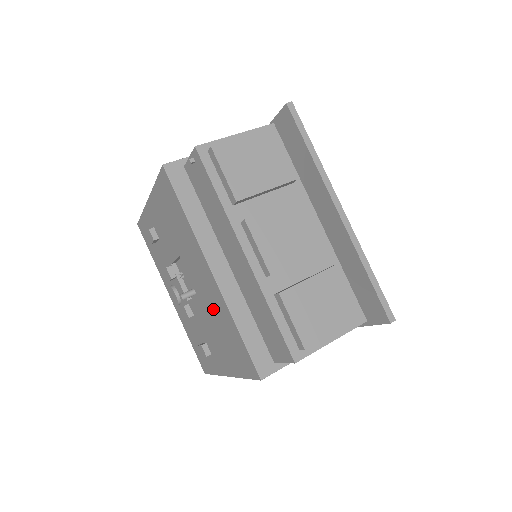
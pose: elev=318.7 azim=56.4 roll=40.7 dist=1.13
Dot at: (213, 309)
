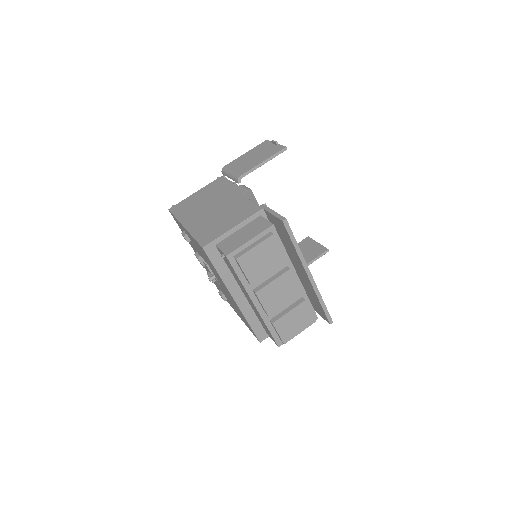
Dot at: (232, 301)
